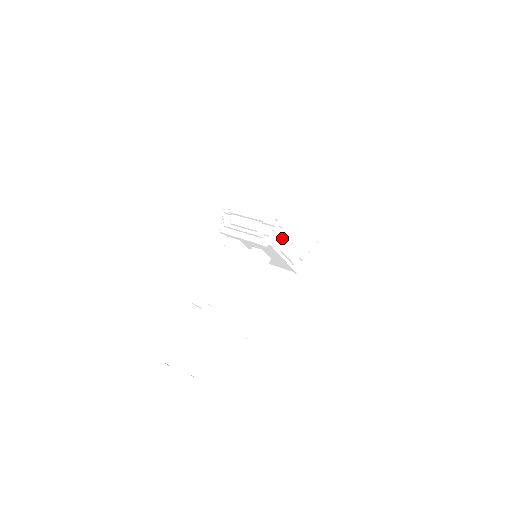
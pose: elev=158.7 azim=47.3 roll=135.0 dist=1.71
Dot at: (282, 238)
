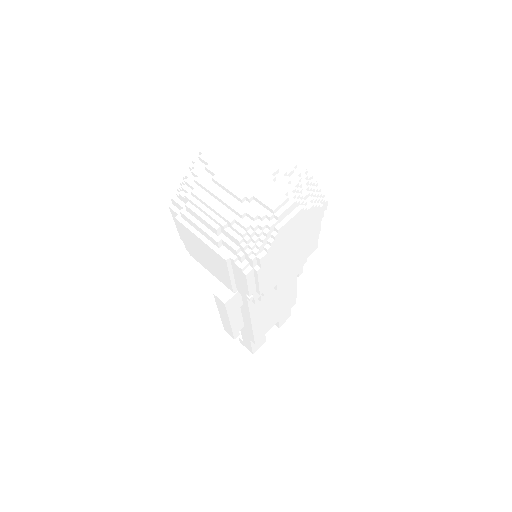
Dot at: (269, 288)
